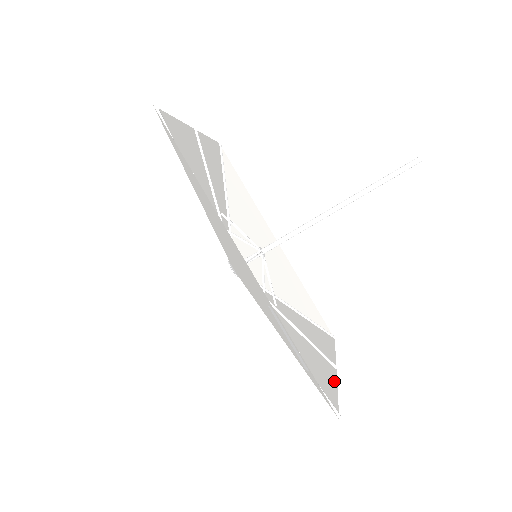
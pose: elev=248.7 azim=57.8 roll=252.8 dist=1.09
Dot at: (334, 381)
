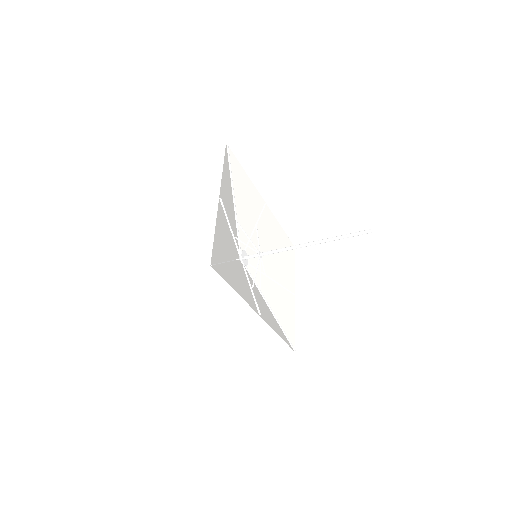
Dot at: (293, 313)
